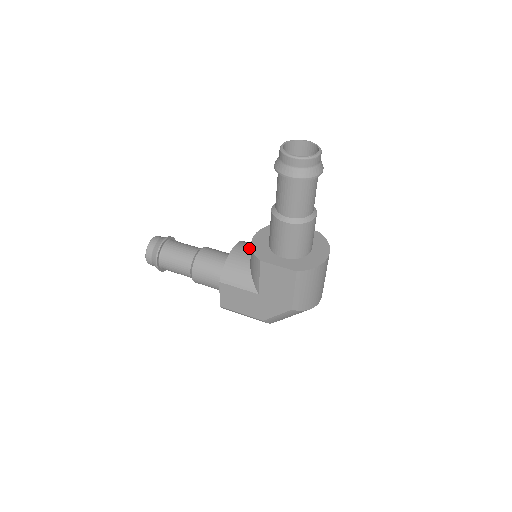
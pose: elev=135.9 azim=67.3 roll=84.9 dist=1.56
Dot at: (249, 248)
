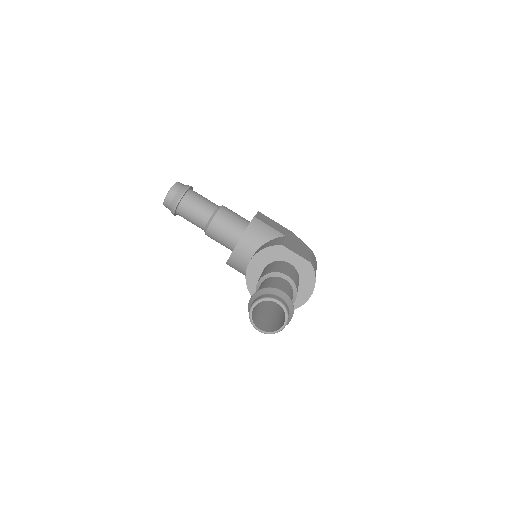
Dot at: (250, 248)
